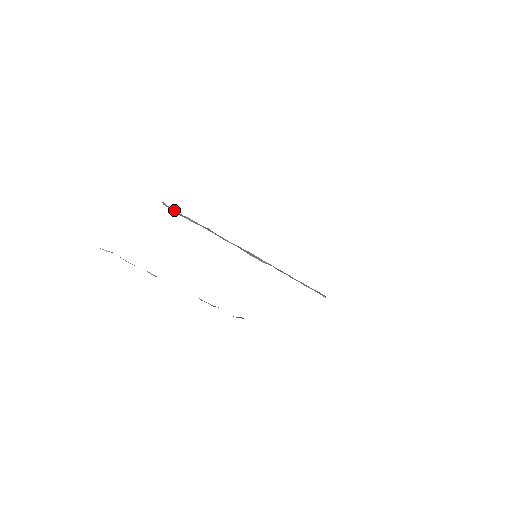
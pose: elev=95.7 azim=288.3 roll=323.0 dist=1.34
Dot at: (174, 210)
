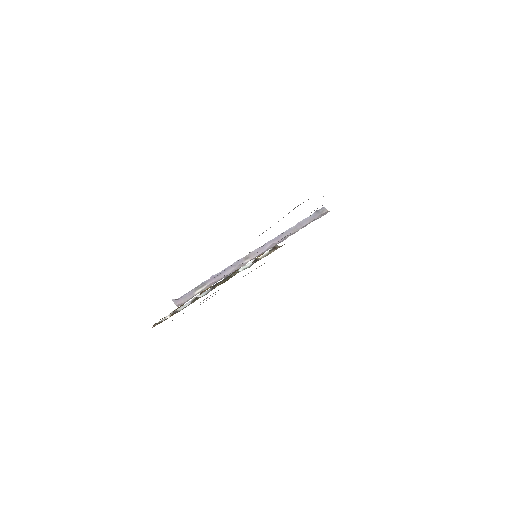
Dot at: (183, 298)
